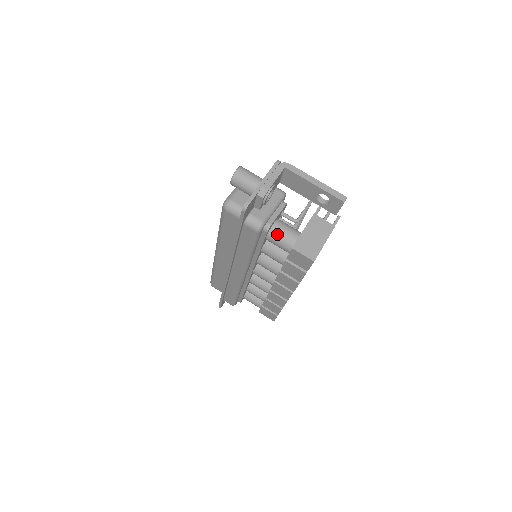
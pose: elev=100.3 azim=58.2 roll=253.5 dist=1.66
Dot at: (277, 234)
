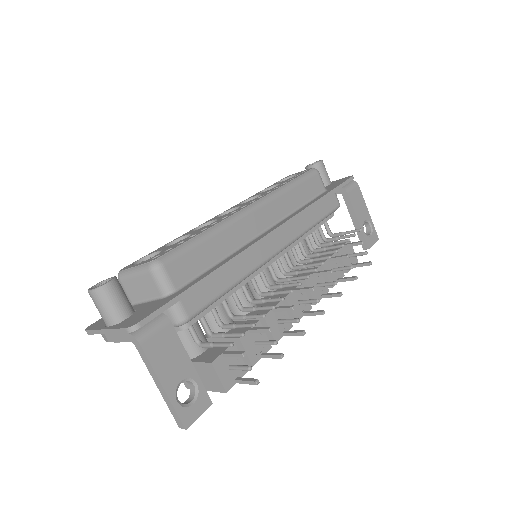
Dot at: occluded
